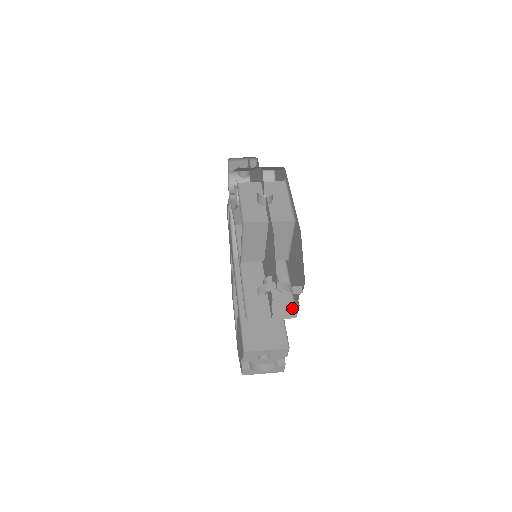
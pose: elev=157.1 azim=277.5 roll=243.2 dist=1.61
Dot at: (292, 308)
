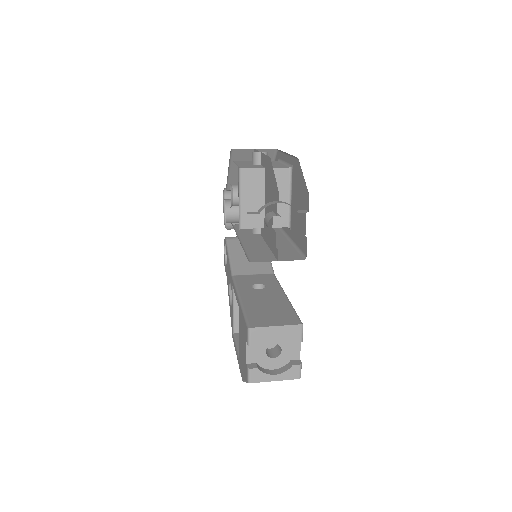
Dot at: (300, 255)
